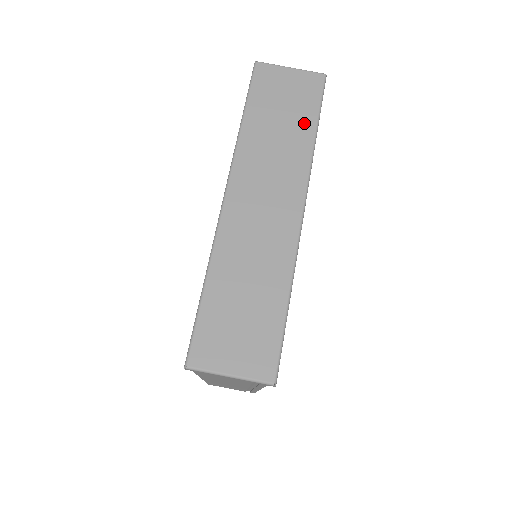
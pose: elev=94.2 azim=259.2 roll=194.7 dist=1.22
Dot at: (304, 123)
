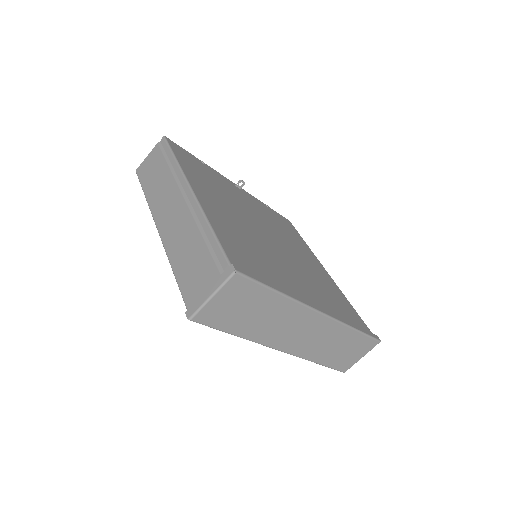
Dot at: (268, 300)
